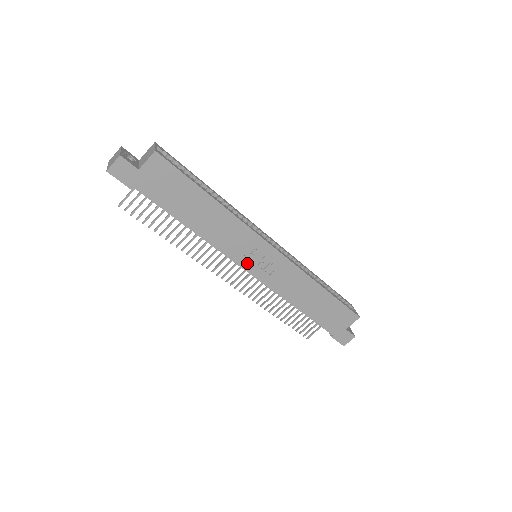
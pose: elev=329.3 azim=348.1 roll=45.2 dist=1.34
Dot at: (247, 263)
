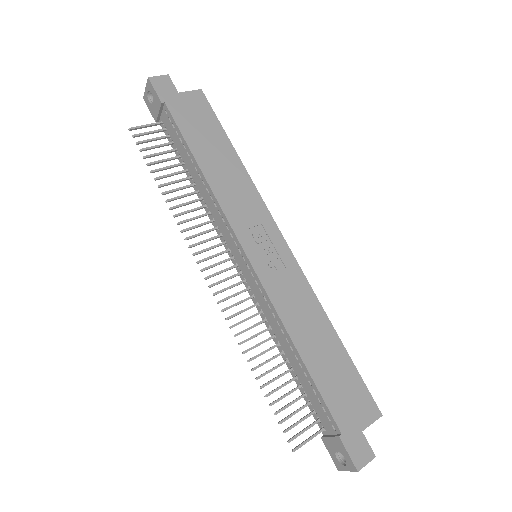
Dot at: (249, 242)
